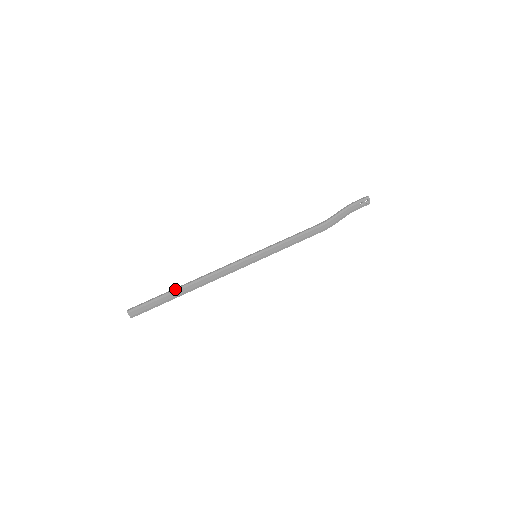
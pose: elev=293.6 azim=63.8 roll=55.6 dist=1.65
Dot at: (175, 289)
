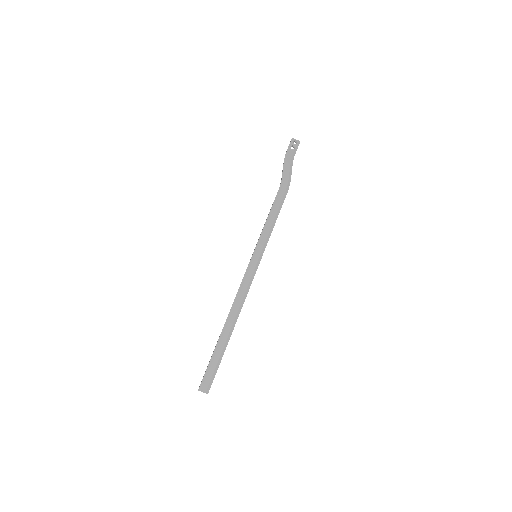
Dot at: (219, 338)
